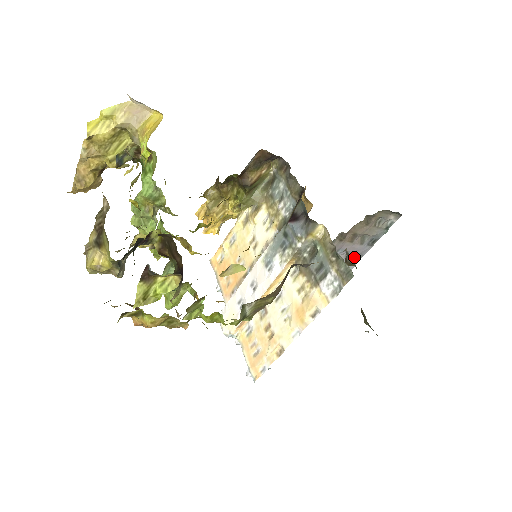
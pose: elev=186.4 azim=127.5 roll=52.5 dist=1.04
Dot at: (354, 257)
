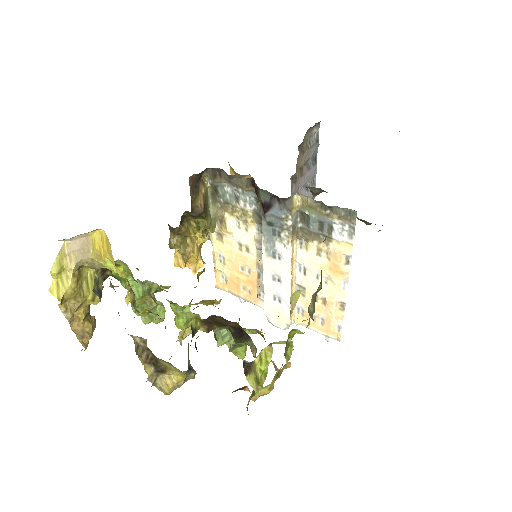
Dot at: (311, 183)
